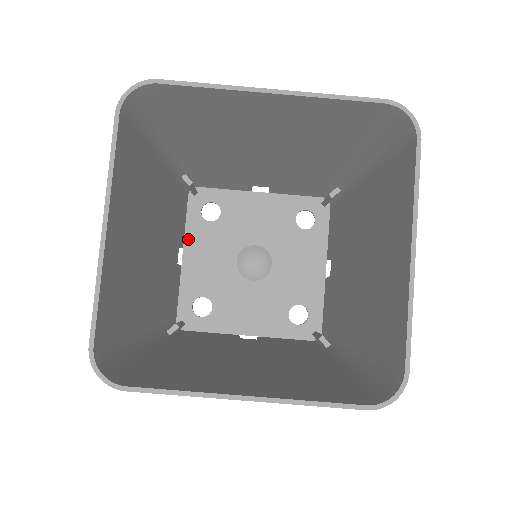
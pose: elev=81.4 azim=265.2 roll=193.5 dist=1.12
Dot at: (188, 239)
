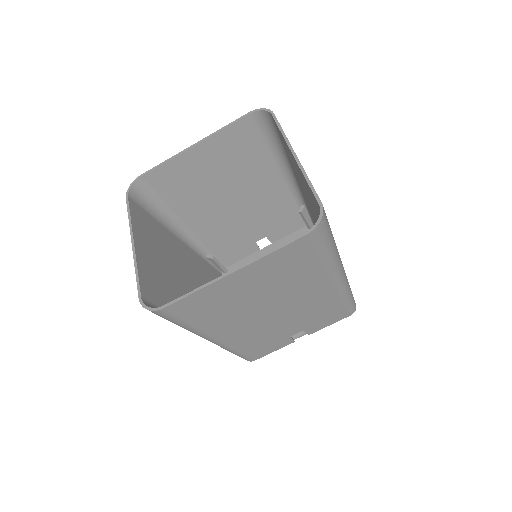
Dot at: occluded
